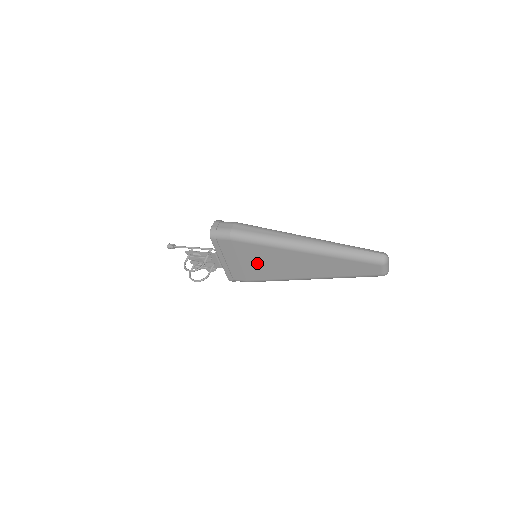
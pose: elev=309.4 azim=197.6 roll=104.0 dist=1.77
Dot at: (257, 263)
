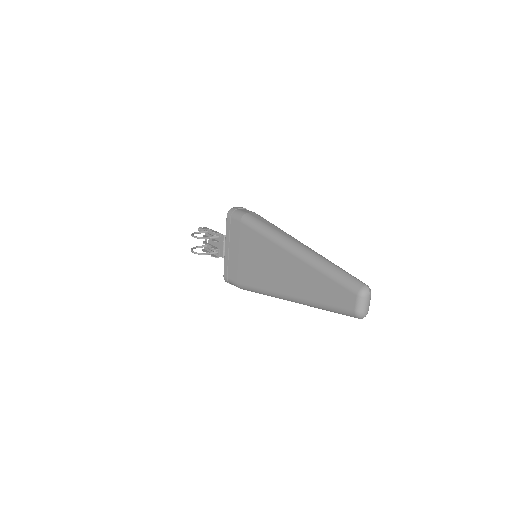
Dot at: (251, 259)
